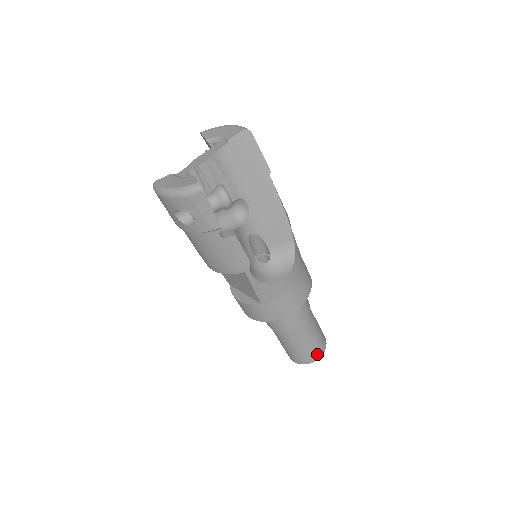
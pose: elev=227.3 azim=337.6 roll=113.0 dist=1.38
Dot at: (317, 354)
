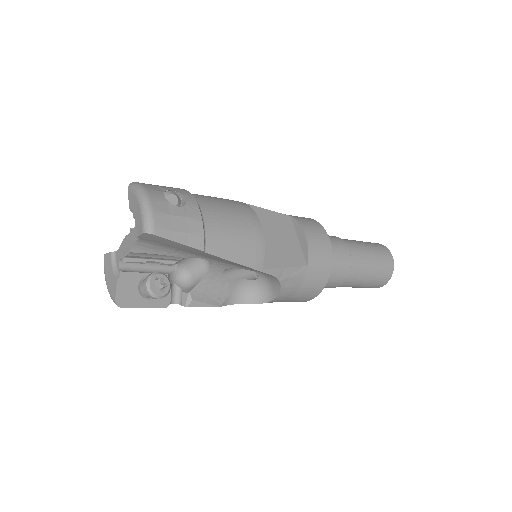
Dot at: (376, 287)
